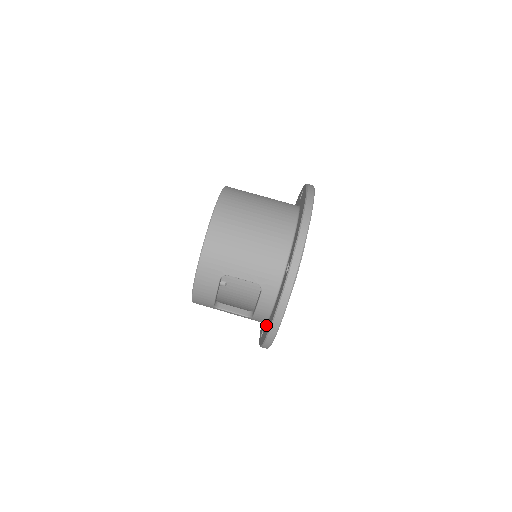
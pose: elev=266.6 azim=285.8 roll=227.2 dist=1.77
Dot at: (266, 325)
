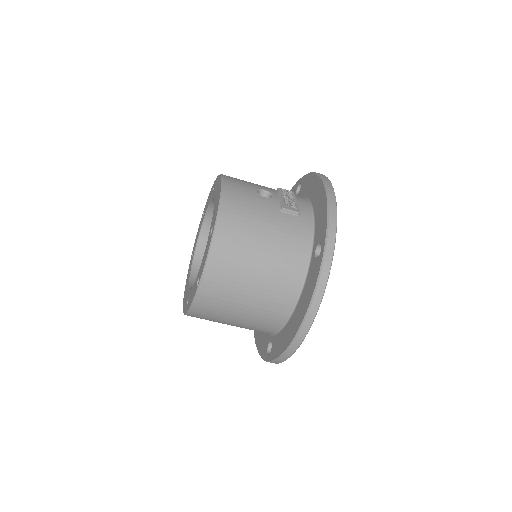
Dot at: occluded
